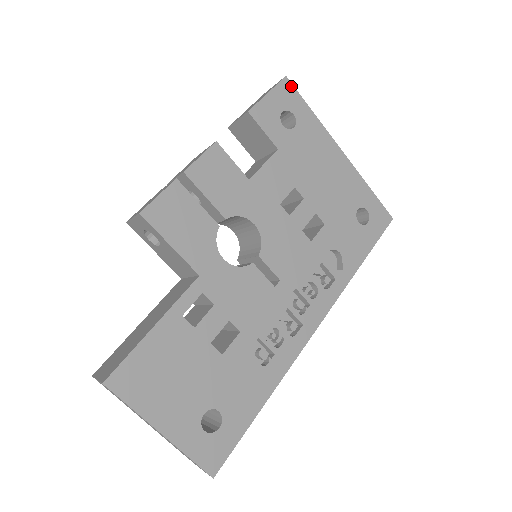
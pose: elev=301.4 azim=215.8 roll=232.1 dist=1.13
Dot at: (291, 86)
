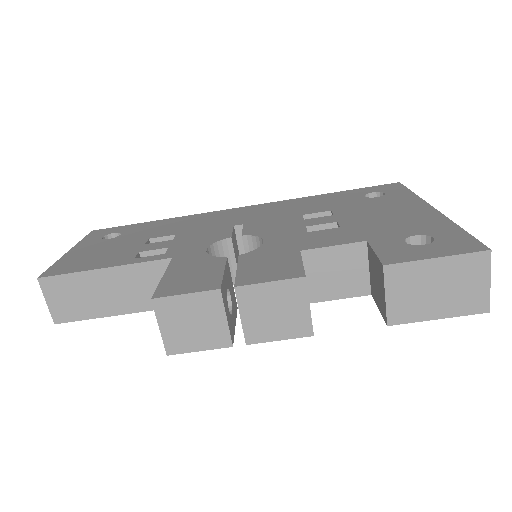
Dot at: occluded
